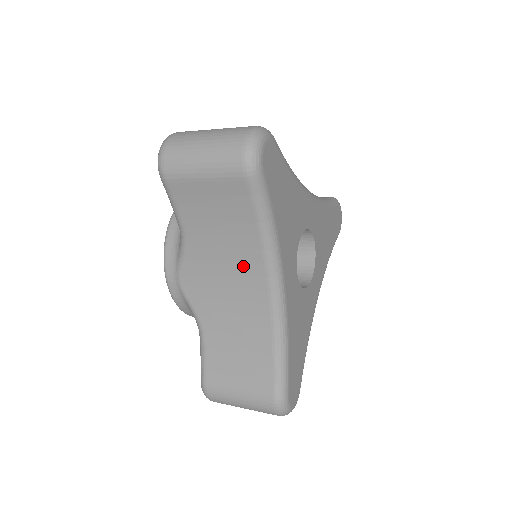
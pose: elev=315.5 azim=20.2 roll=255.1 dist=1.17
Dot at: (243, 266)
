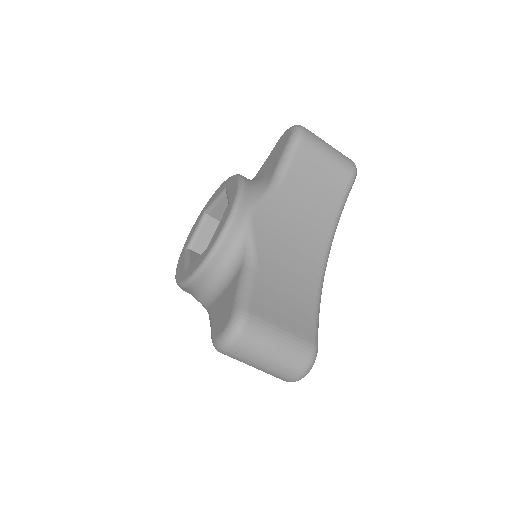
Dot at: (314, 229)
